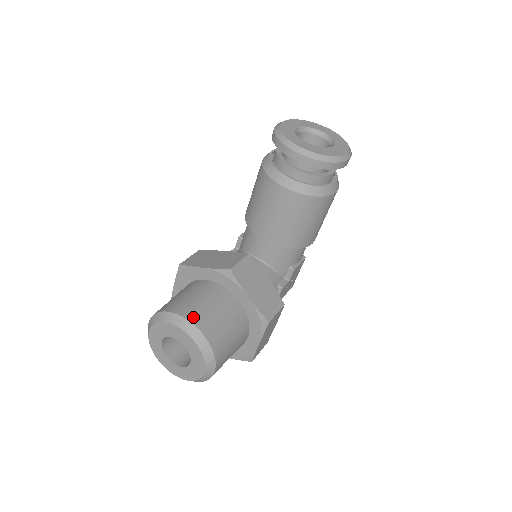
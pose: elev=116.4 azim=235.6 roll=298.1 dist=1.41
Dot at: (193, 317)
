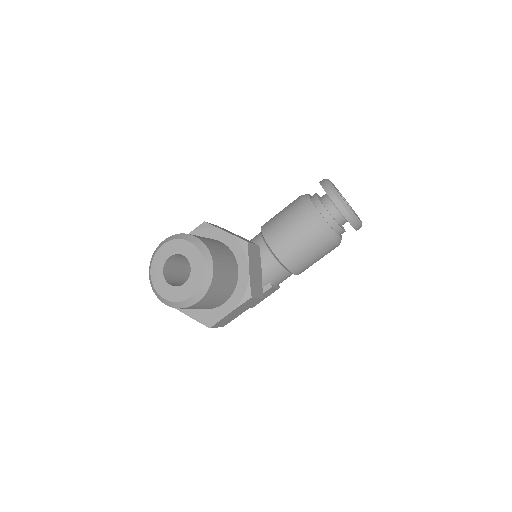
Dot at: (211, 250)
